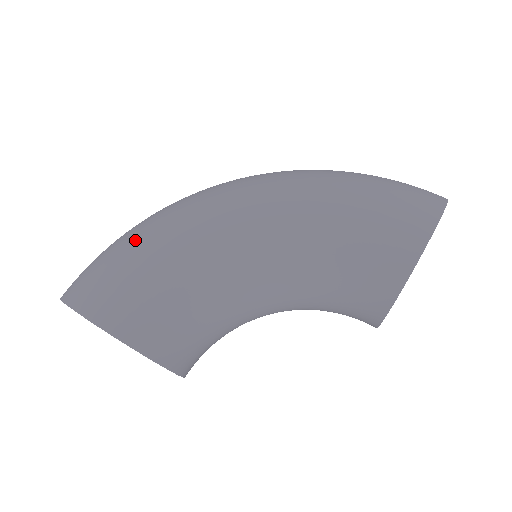
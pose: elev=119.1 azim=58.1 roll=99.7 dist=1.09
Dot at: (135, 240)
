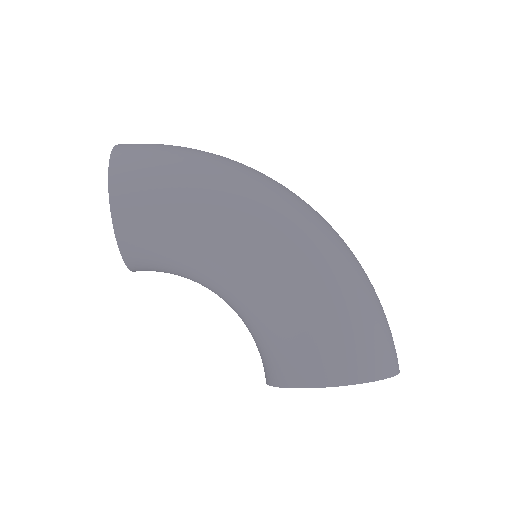
Dot at: (190, 168)
